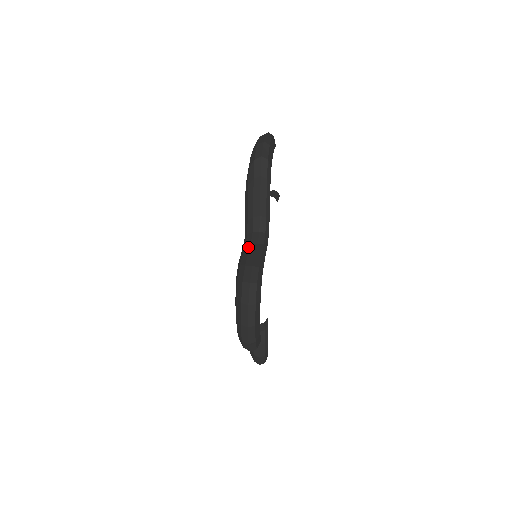
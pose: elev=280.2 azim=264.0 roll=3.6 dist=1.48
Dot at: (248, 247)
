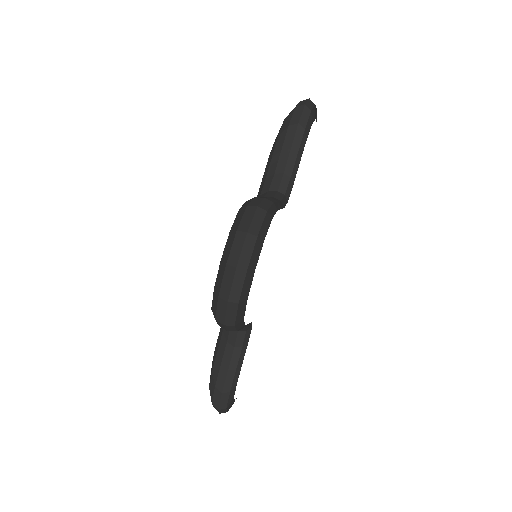
Dot at: occluded
